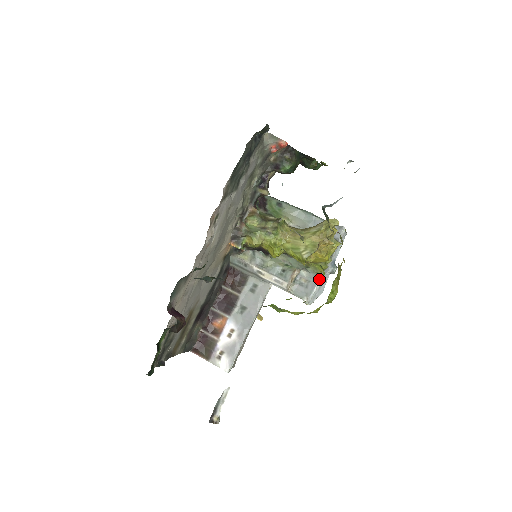
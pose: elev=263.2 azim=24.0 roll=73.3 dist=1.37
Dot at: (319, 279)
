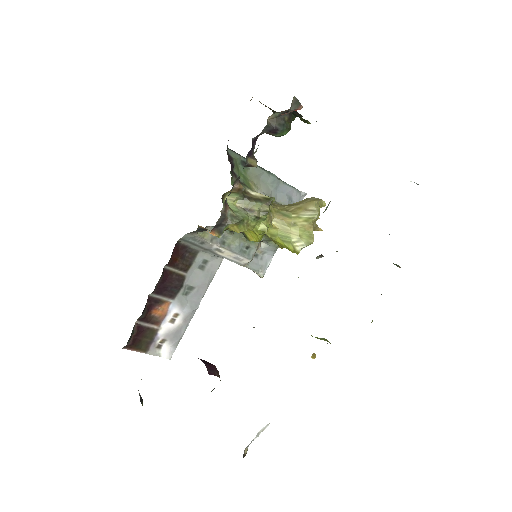
Dot at: occluded
